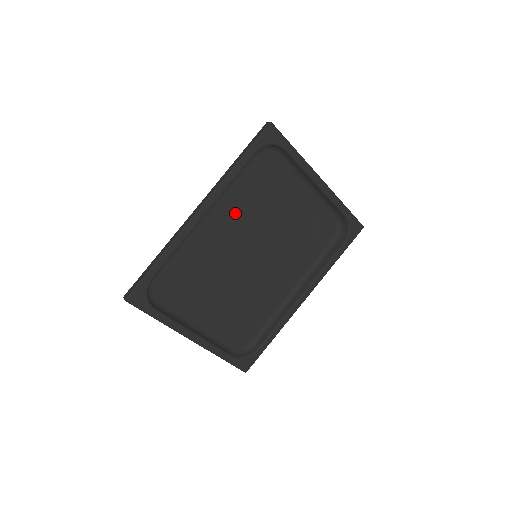
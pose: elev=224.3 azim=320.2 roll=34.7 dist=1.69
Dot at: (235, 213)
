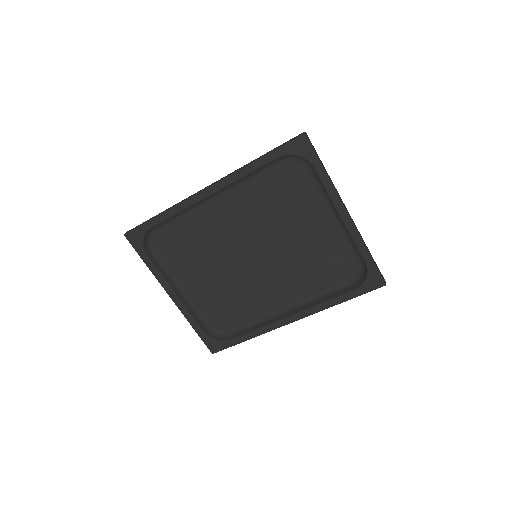
Dot at: (248, 207)
